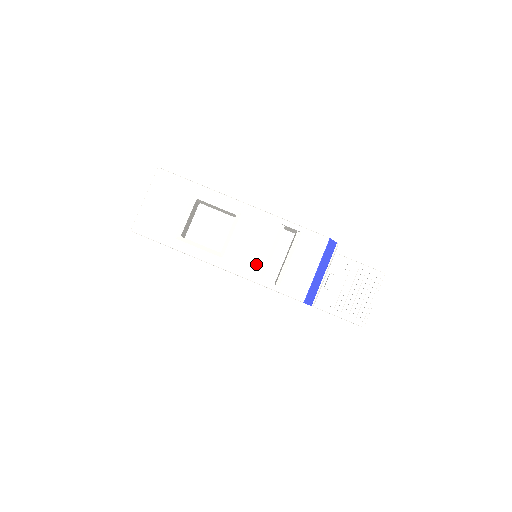
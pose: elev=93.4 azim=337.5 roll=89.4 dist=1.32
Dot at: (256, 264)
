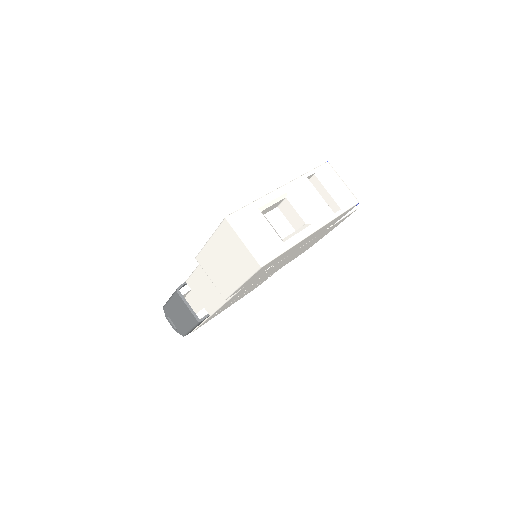
Dot at: (325, 209)
